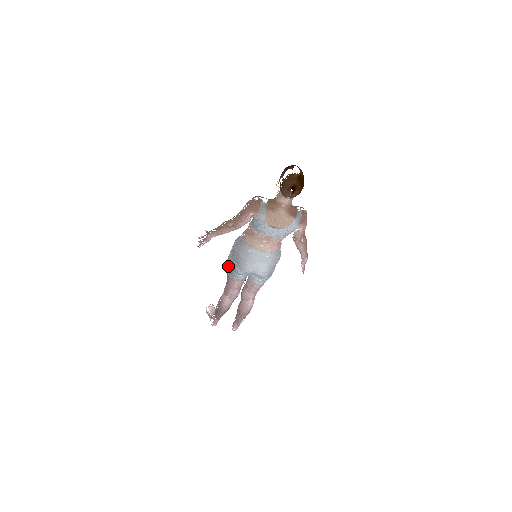
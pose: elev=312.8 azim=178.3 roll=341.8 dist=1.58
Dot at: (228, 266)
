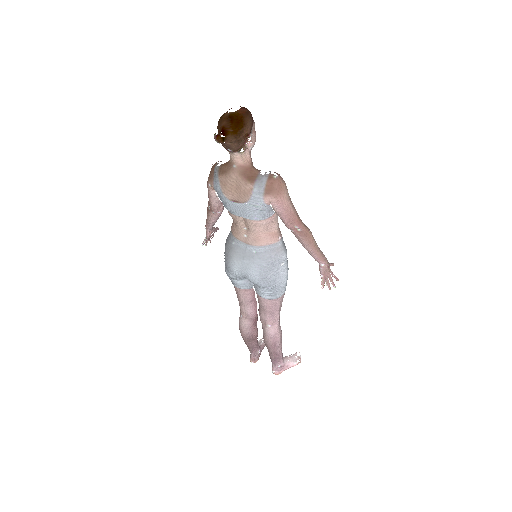
Dot at: occluded
